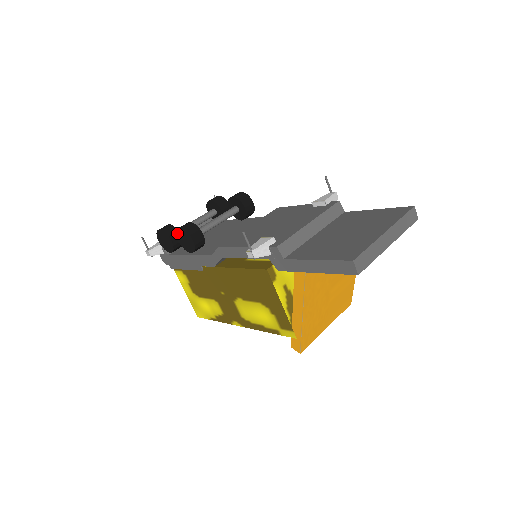
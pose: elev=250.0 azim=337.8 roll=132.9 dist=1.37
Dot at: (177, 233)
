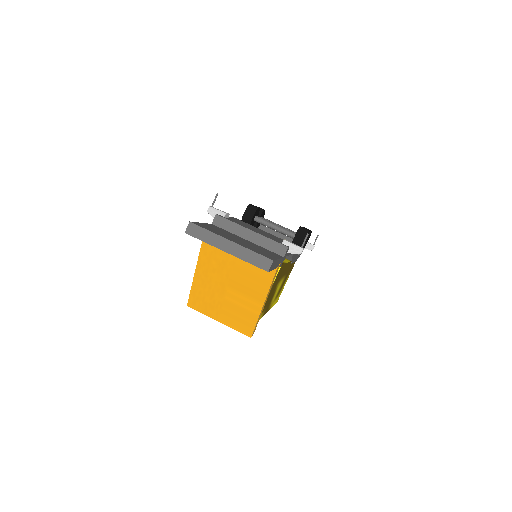
Dot at: occluded
